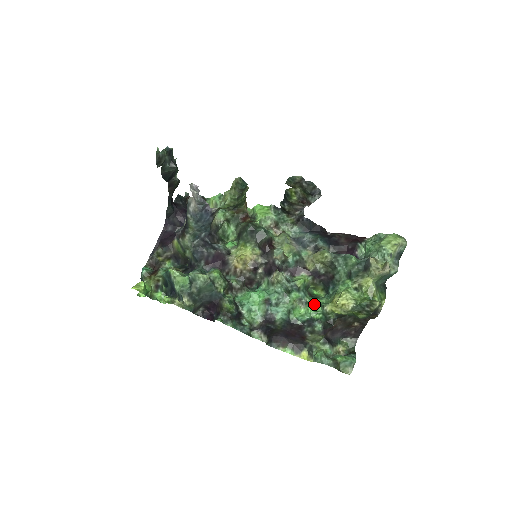
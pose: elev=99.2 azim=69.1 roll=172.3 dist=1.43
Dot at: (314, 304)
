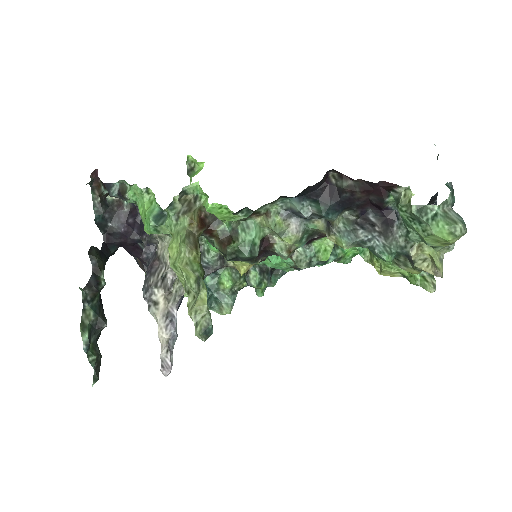
Dot at: (349, 251)
